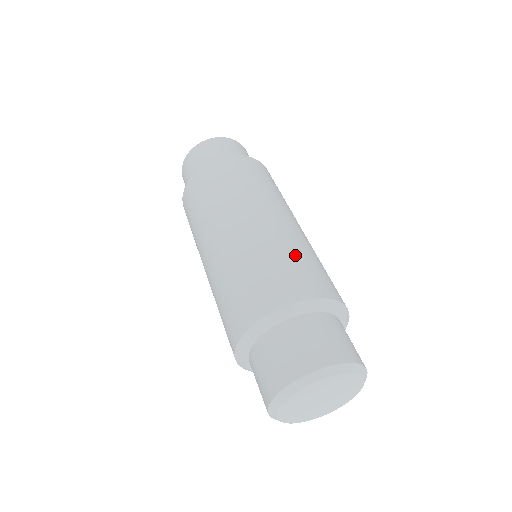
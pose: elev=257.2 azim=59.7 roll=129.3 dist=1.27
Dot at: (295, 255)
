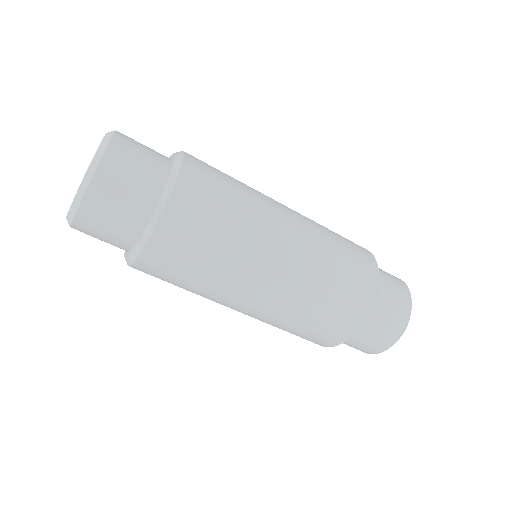
Dot at: (334, 277)
